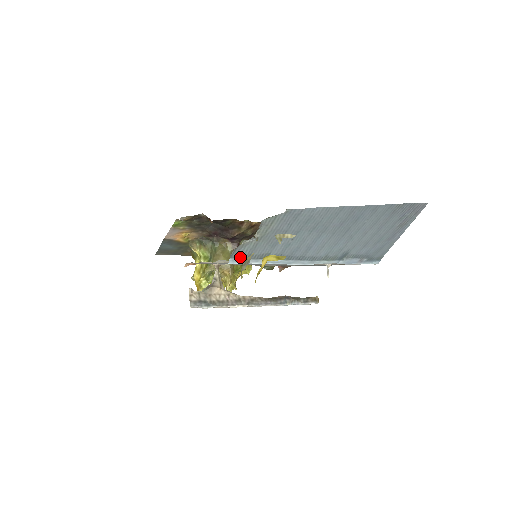
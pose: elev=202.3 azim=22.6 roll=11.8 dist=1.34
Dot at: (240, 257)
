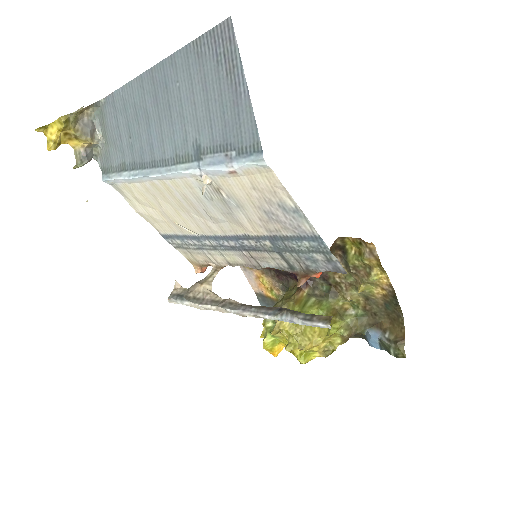
Dot at: (108, 172)
